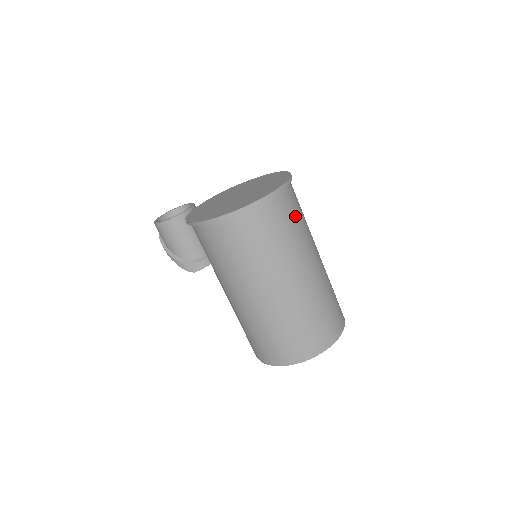
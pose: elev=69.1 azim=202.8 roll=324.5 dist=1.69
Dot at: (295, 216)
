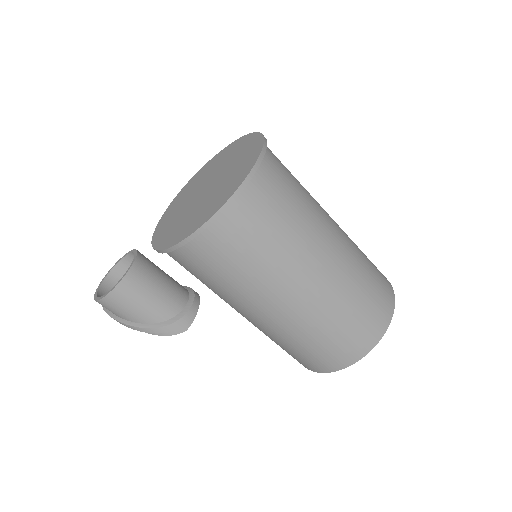
Dot at: (289, 171)
